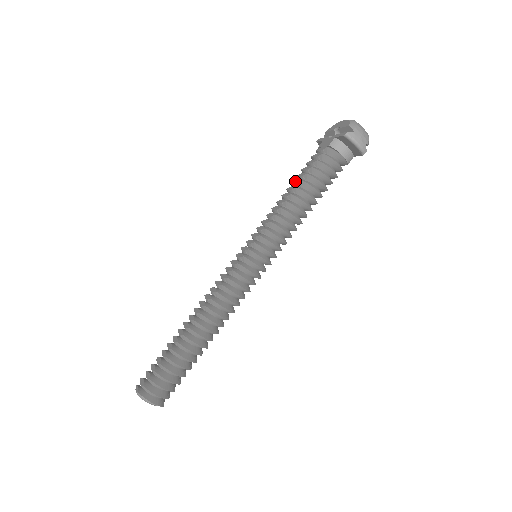
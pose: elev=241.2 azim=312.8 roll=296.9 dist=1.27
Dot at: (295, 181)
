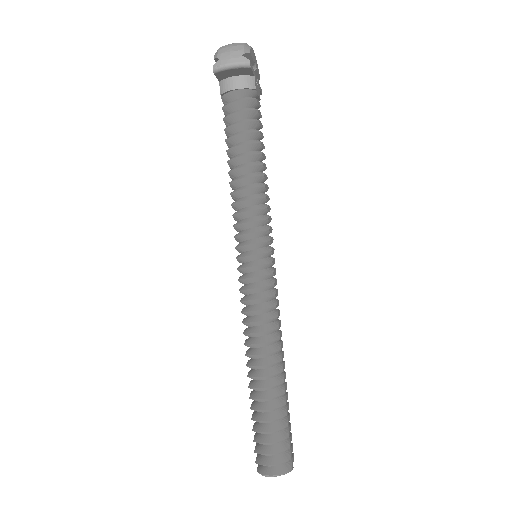
Dot at: occluded
